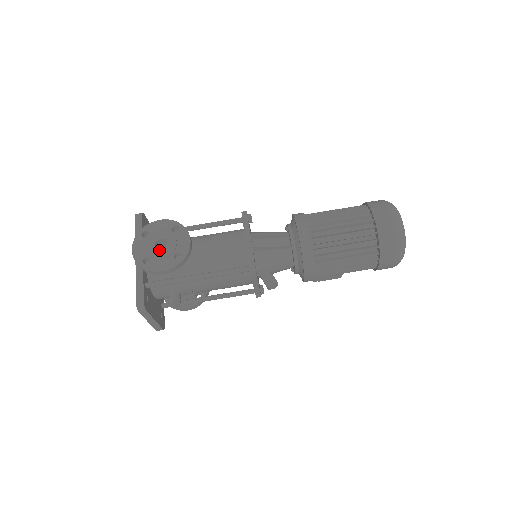
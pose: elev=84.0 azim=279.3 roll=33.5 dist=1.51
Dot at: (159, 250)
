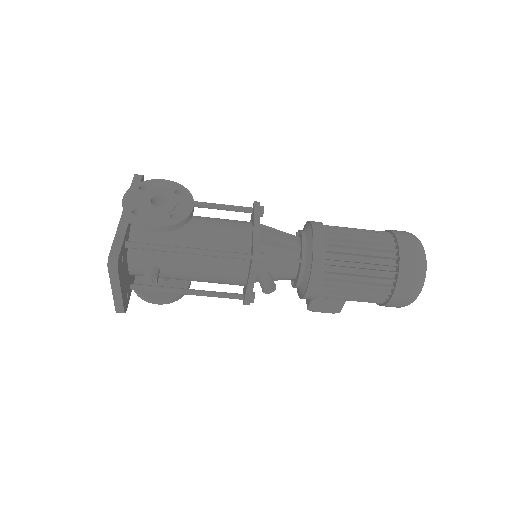
Dot at: occluded
